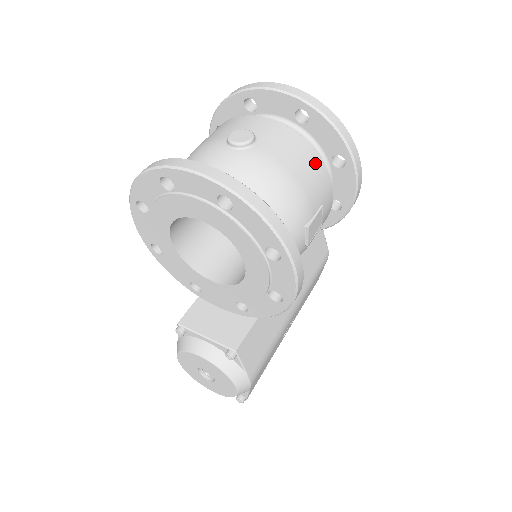
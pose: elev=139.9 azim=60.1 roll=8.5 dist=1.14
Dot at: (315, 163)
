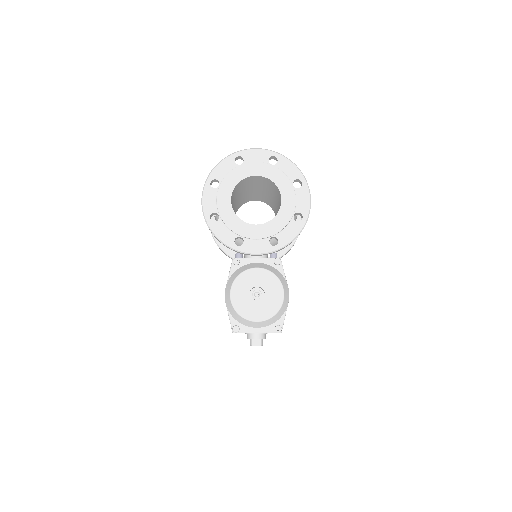
Dot at: occluded
